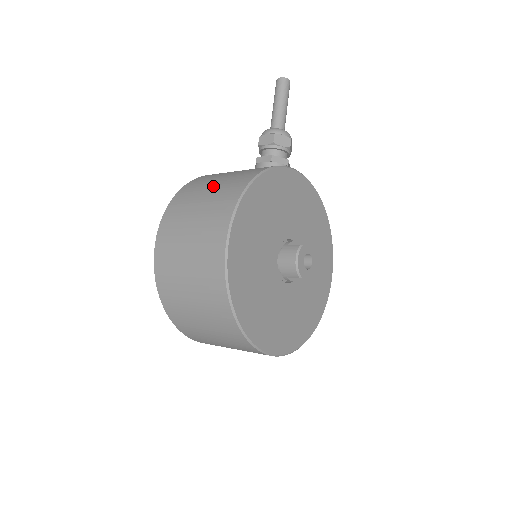
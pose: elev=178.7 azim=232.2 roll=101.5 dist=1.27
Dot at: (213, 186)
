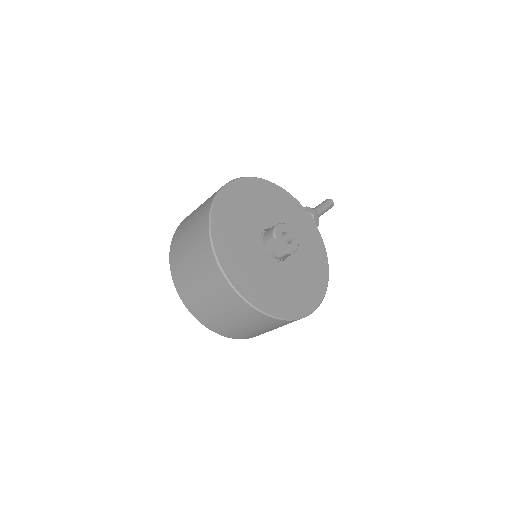
Dot at: occluded
